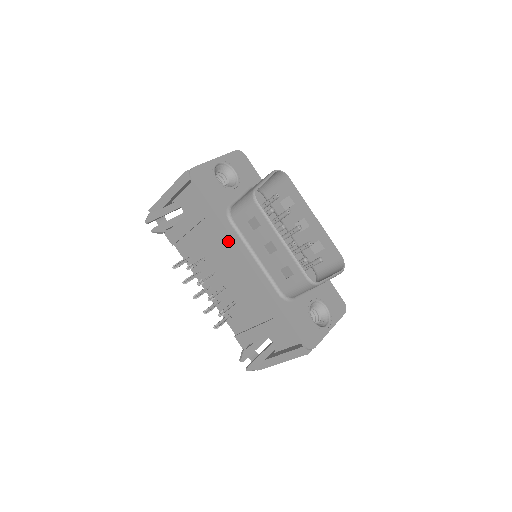
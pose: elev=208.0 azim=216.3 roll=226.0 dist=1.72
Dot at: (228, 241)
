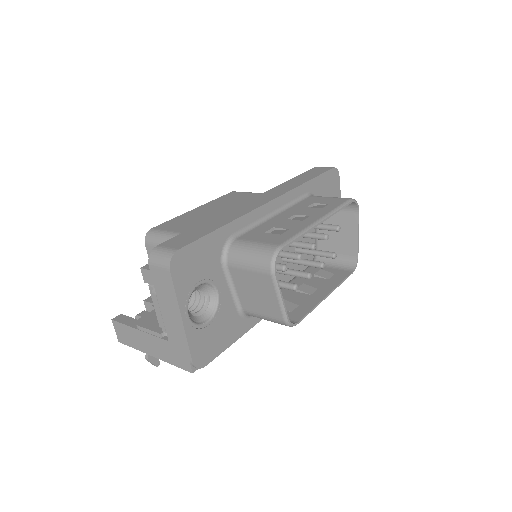
Dot at: occluded
